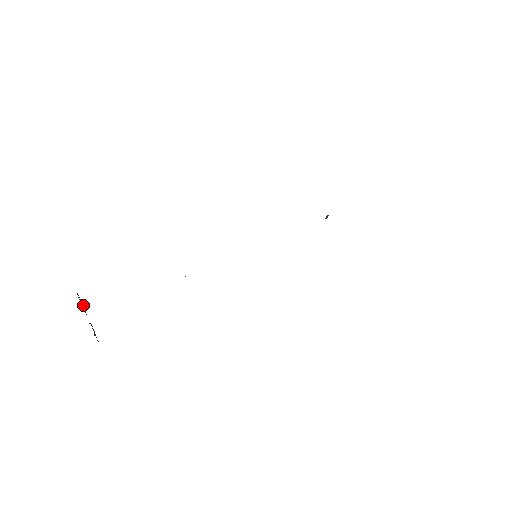
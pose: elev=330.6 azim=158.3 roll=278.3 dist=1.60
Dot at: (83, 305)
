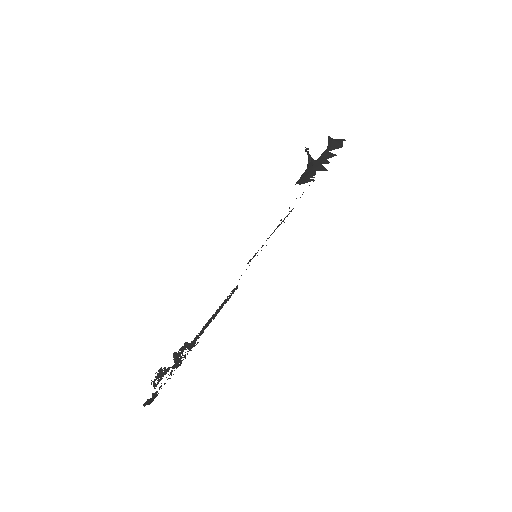
Dot at: (160, 369)
